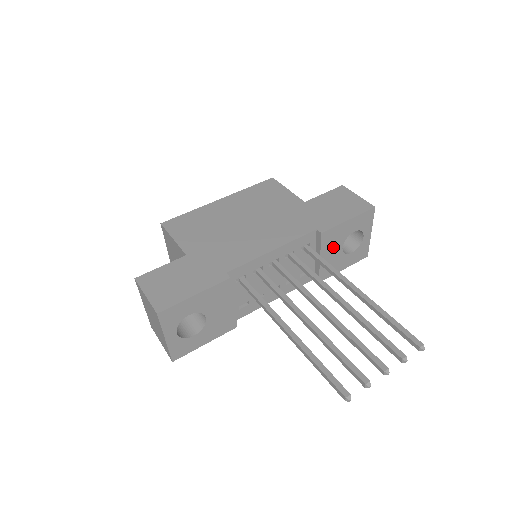
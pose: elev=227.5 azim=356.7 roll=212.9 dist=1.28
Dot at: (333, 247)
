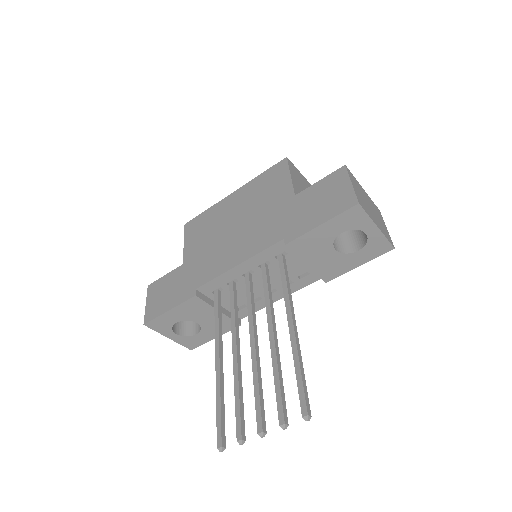
Dot at: (318, 252)
